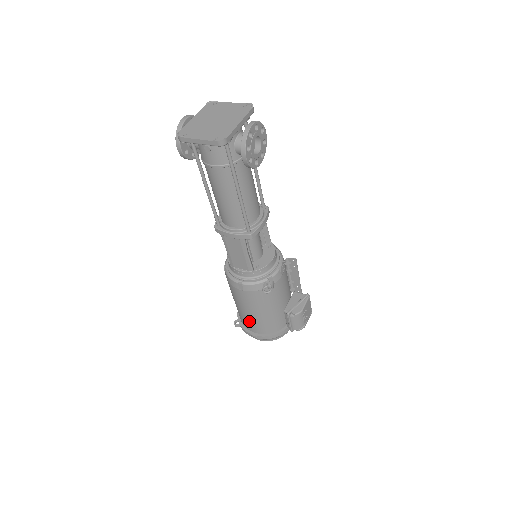
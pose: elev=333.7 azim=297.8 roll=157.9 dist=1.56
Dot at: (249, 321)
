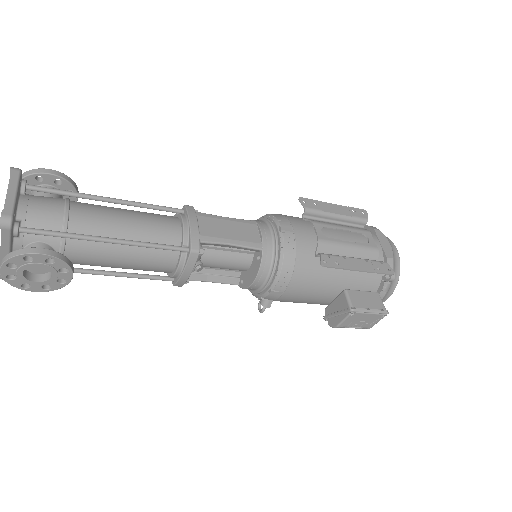
Dot at: occluded
